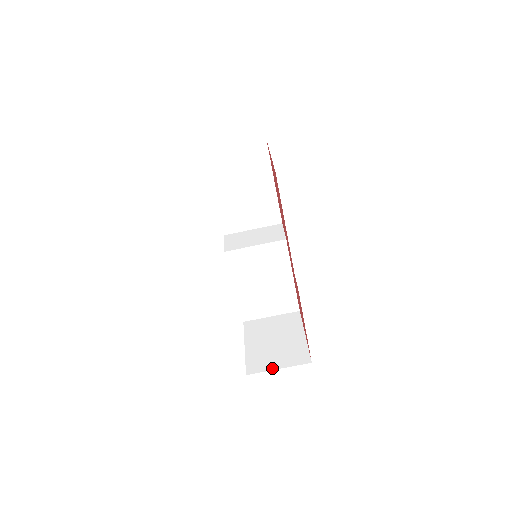
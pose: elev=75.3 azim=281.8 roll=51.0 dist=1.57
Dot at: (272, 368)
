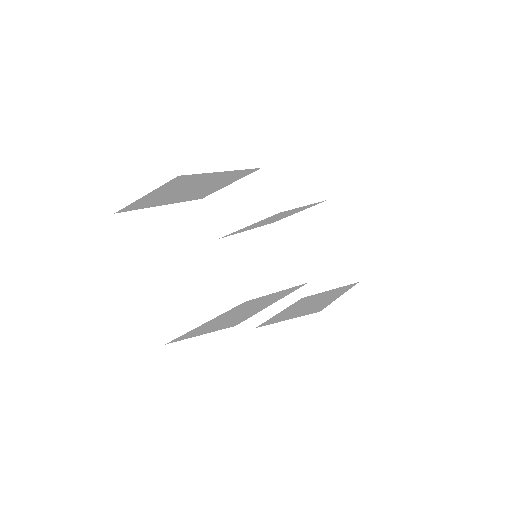
Dot at: (323, 290)
